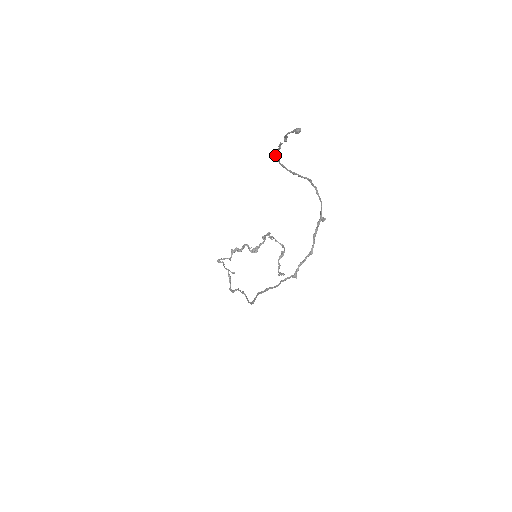
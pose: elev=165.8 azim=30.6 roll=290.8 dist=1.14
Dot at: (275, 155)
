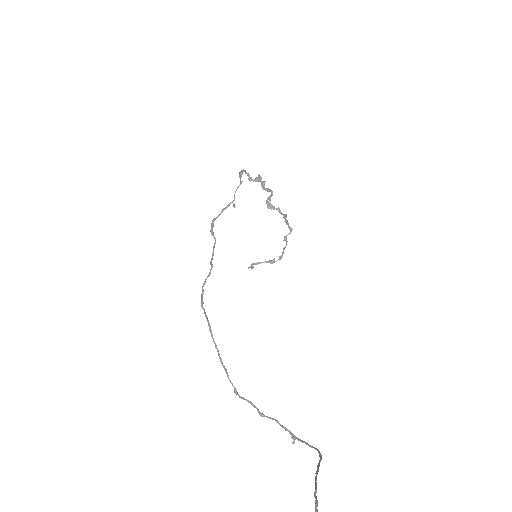
Dot at: out of frame
